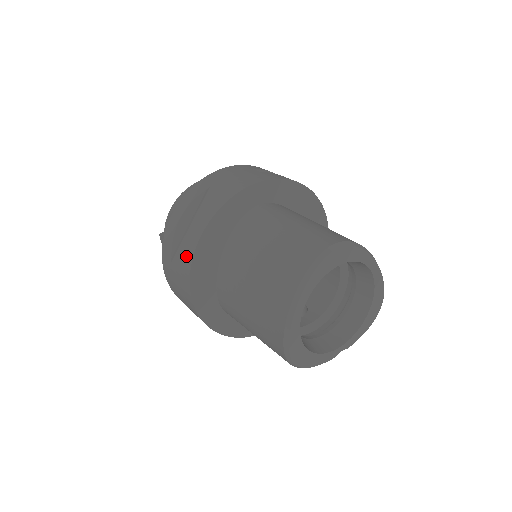
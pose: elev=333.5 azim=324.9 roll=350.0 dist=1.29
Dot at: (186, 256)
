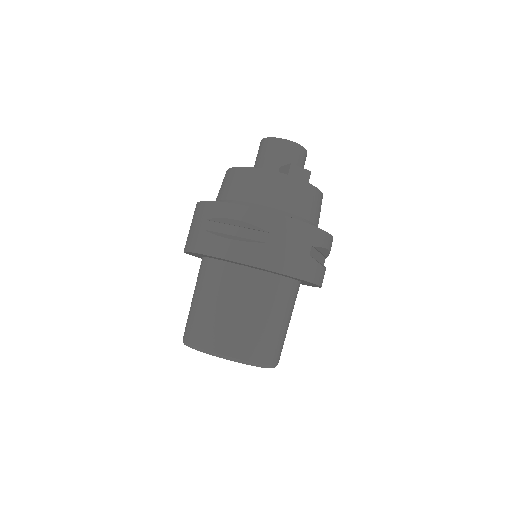
Dot at: occluded
